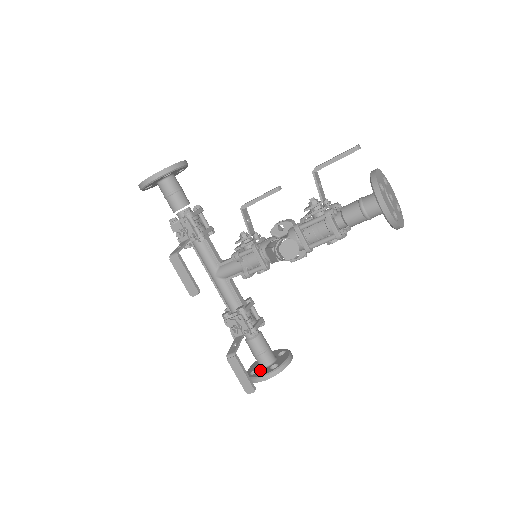
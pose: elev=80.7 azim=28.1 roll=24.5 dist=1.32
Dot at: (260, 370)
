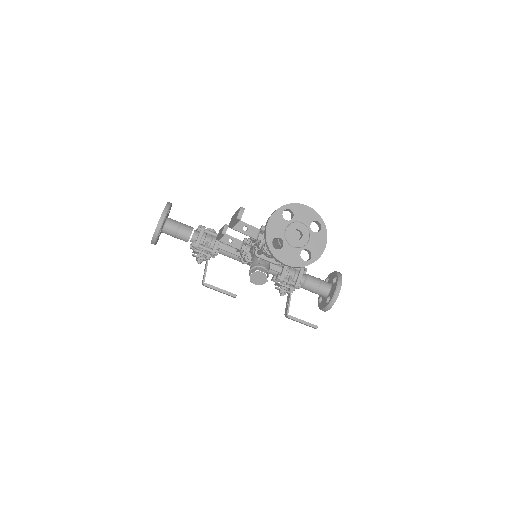
Dot at: (322, 300)
